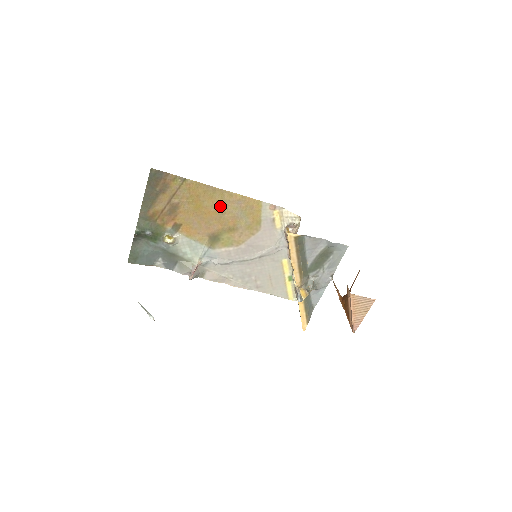
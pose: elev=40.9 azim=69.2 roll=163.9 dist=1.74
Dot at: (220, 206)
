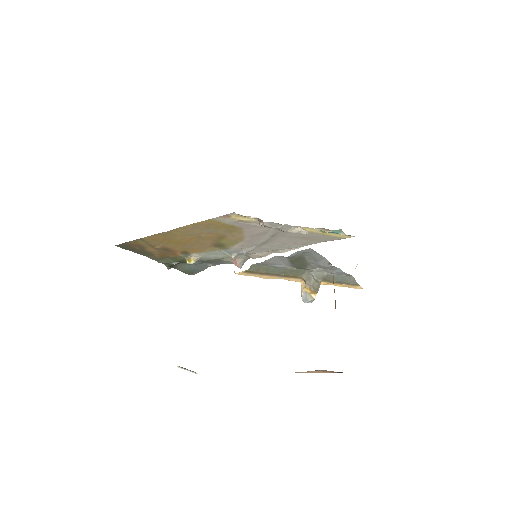
Dot at: (189, 235)
